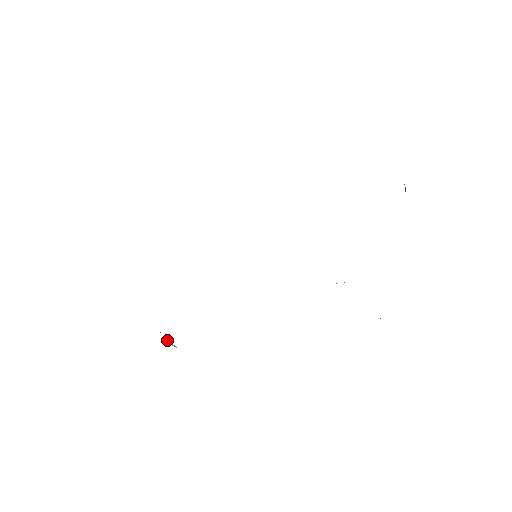
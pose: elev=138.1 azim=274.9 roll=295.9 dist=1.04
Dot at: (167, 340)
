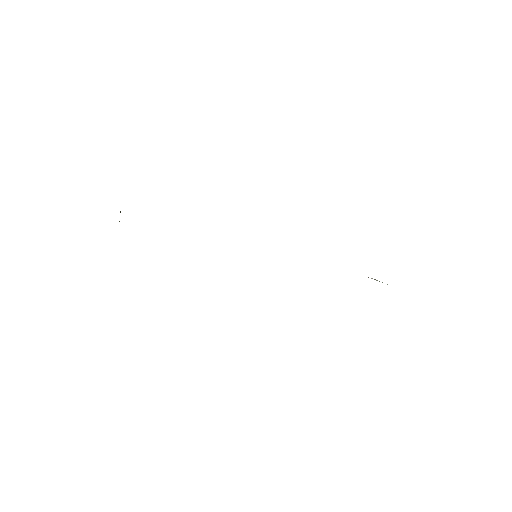
Dot at: occluded
